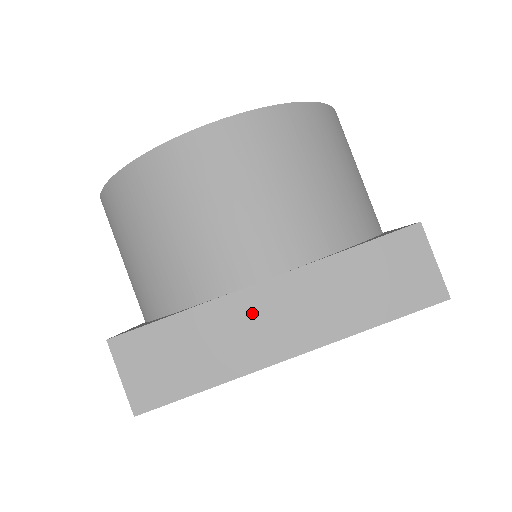
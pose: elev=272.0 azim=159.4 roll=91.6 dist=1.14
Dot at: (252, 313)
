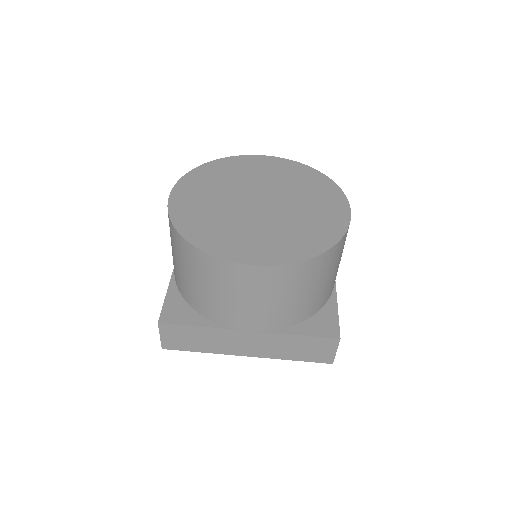
Dot at: (237, 338)
